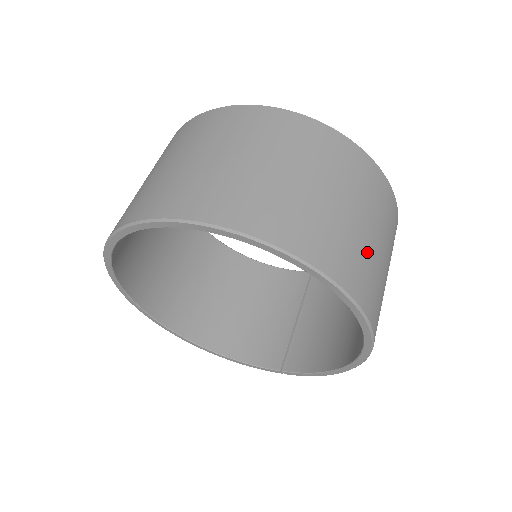
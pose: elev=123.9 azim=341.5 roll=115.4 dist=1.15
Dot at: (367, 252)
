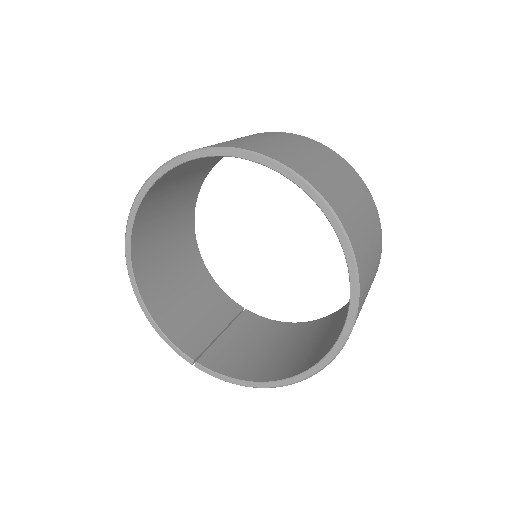
Dot at: (364, 300)
